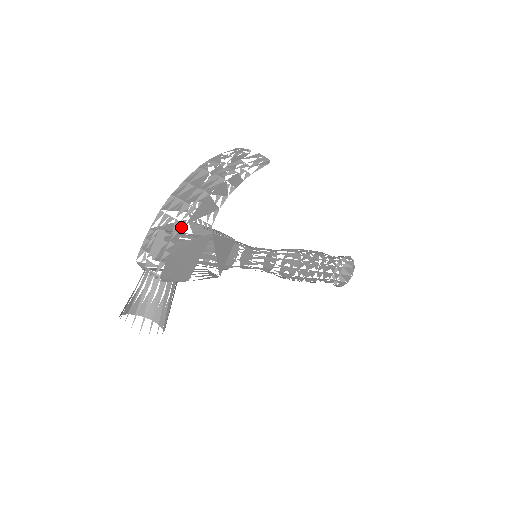
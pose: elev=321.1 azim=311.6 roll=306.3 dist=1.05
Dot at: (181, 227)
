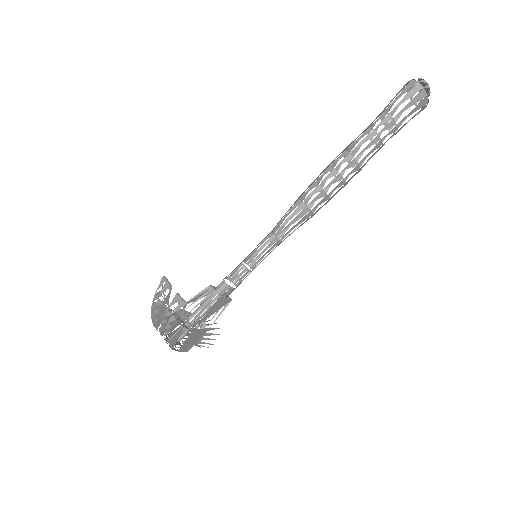
Dot at: (172, 348)
